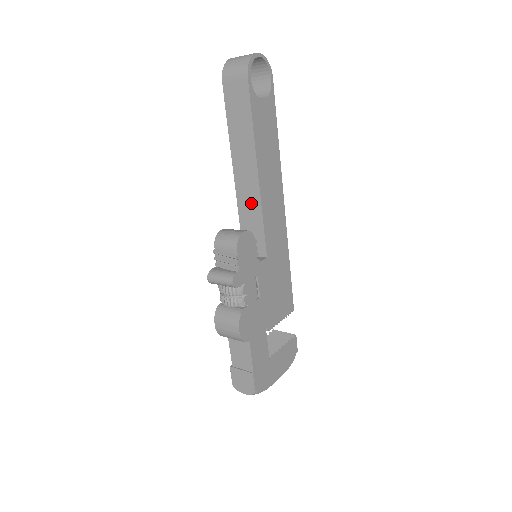
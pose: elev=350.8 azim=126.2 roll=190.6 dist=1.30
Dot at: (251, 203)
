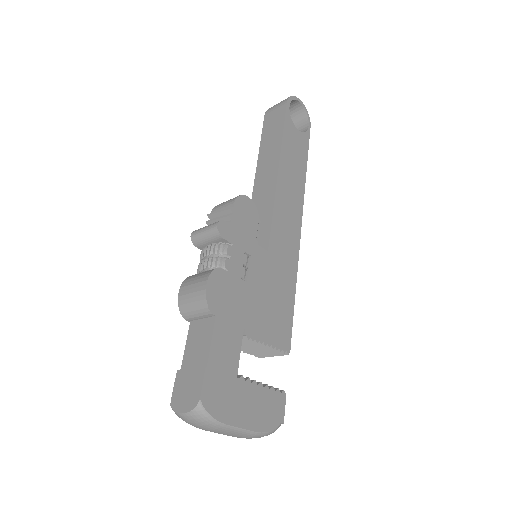
Dot at: (265, 200)
